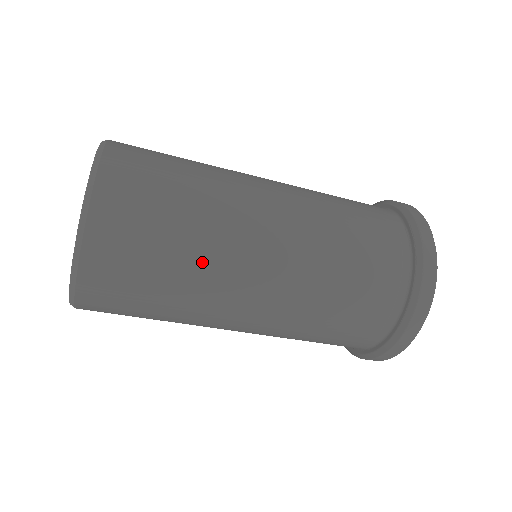
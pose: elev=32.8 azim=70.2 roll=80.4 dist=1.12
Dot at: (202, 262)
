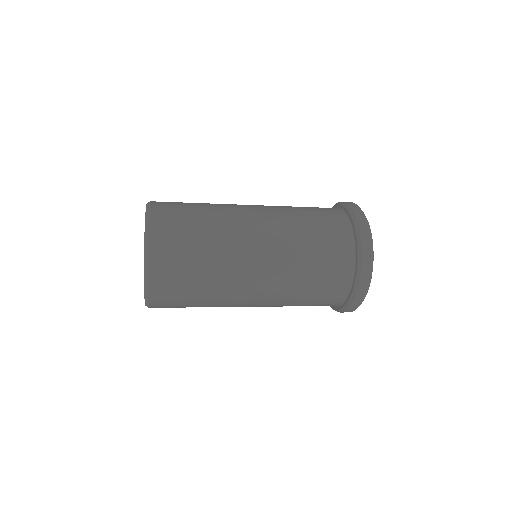
Dot at: (219, 265)
